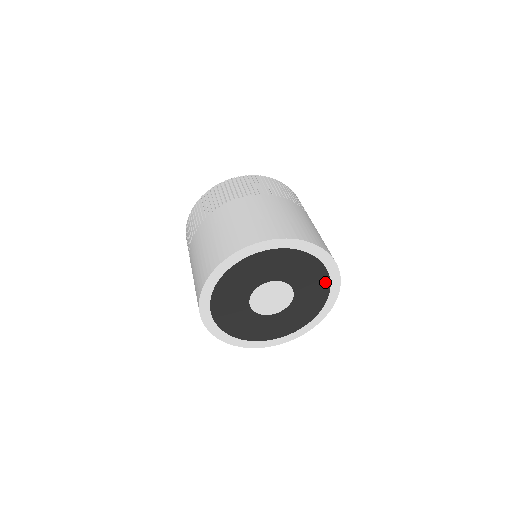
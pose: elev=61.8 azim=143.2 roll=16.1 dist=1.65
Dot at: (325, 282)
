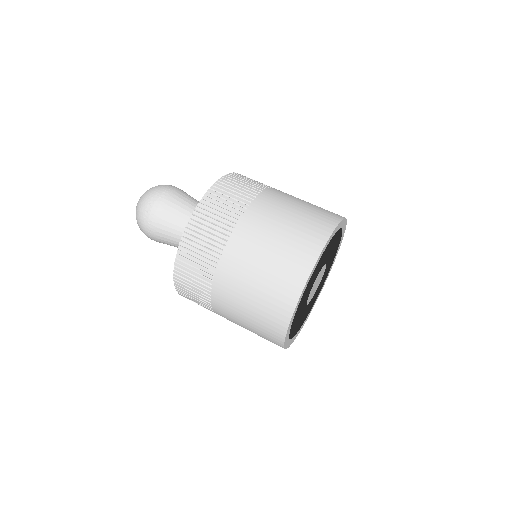
Dot at: (337, 249)
